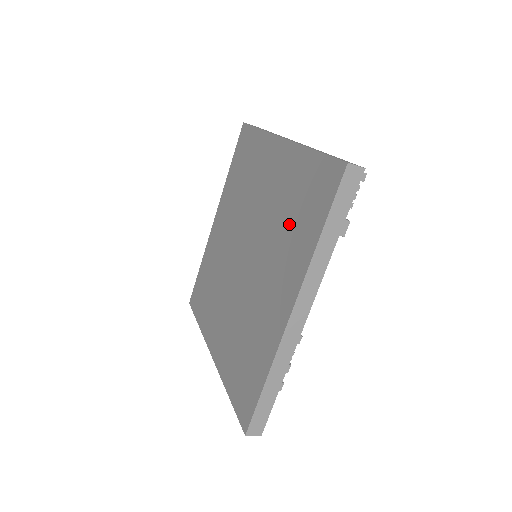
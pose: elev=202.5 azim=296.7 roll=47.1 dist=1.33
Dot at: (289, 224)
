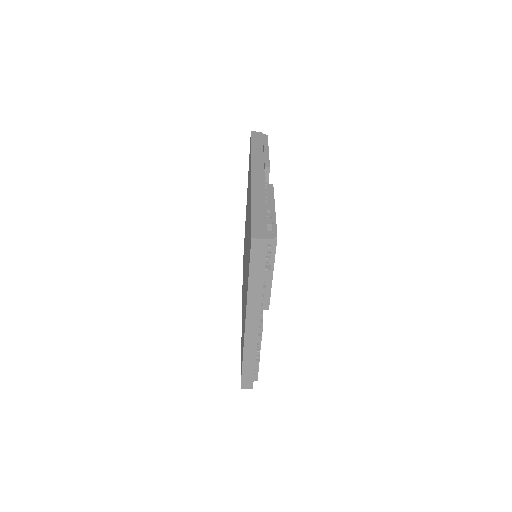
Dot at: occluded
